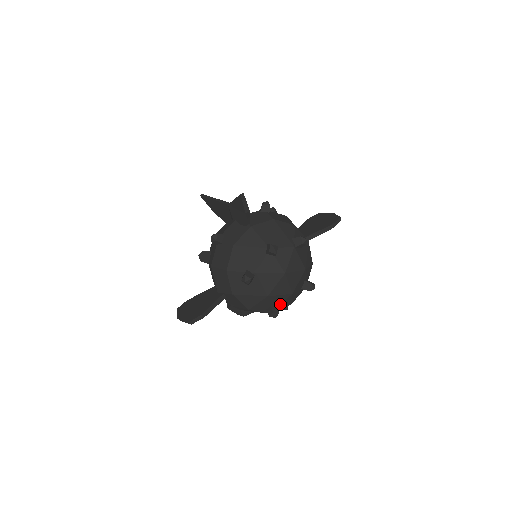
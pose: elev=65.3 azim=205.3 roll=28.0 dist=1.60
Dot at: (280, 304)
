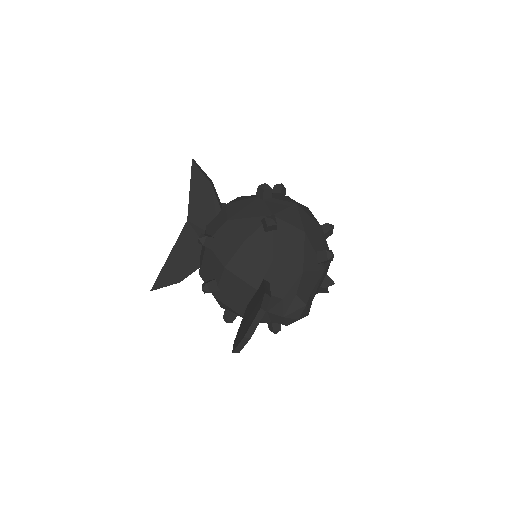
Dot at: occluded
